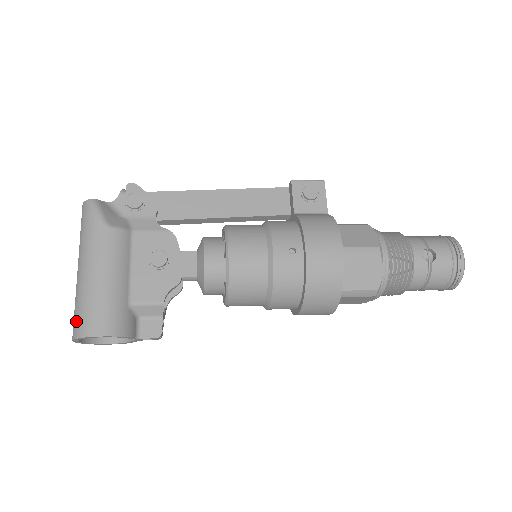
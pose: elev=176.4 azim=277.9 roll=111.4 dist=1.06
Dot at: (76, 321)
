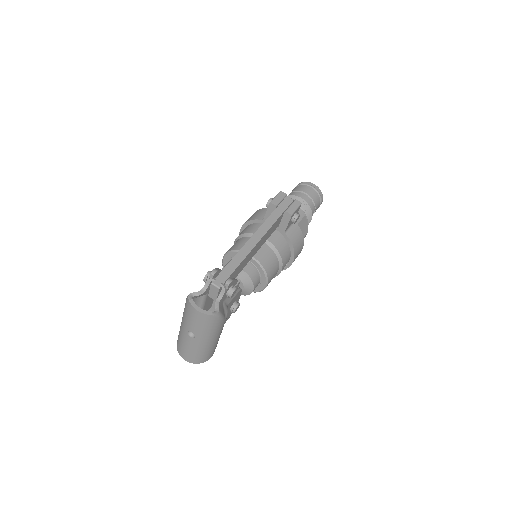
Dot at: (199, 359)
